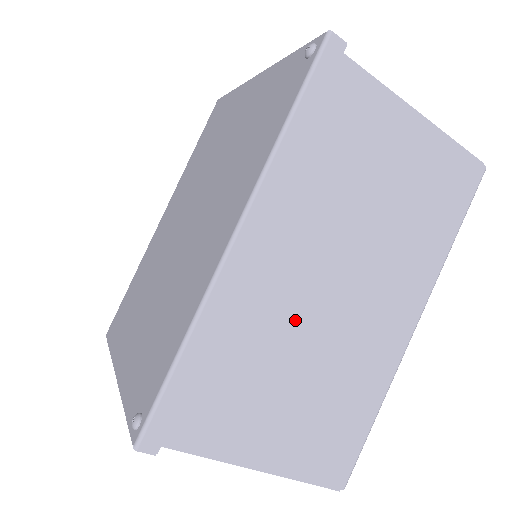
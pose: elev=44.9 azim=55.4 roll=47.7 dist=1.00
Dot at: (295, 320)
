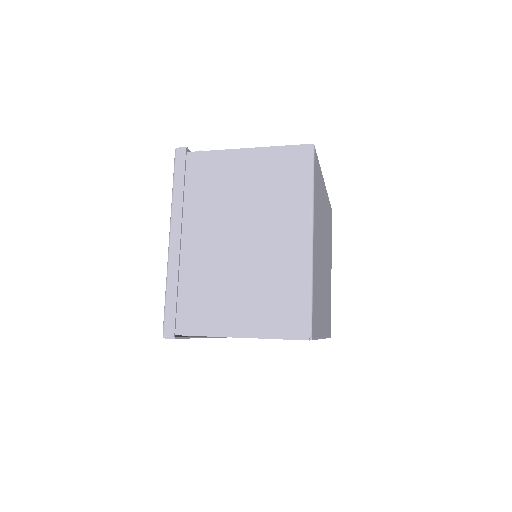
Dot at: occluded
